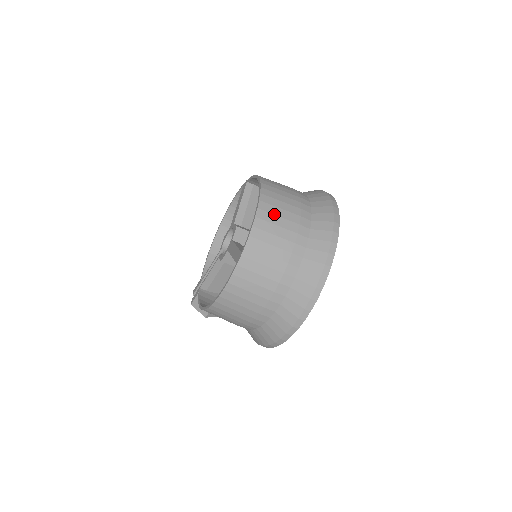
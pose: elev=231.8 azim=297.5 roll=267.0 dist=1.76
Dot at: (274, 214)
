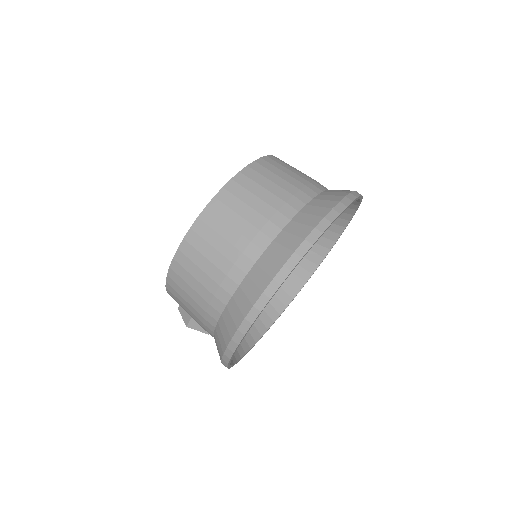
Dot at: (265, 176)
